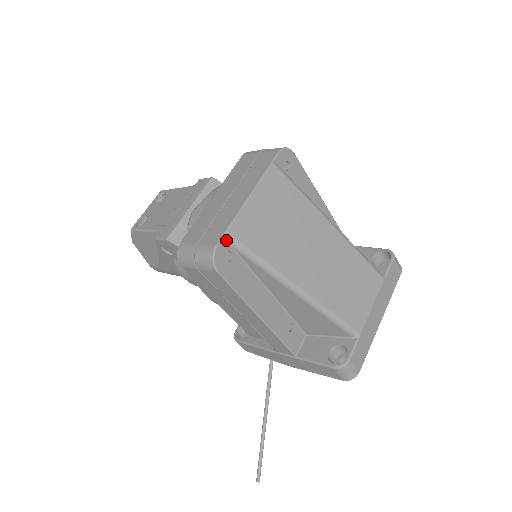
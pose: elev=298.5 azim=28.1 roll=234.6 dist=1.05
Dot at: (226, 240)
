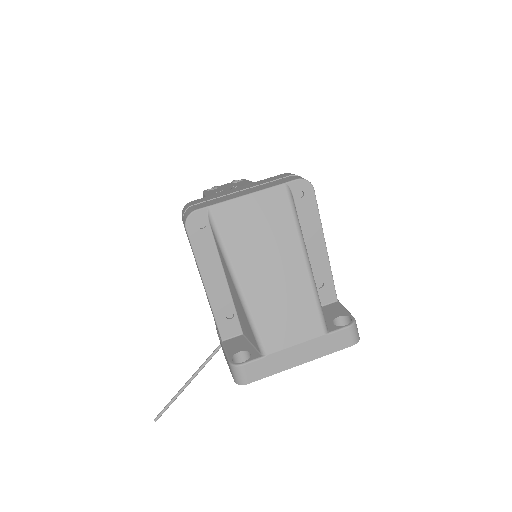
Dot at: (206, 212)
